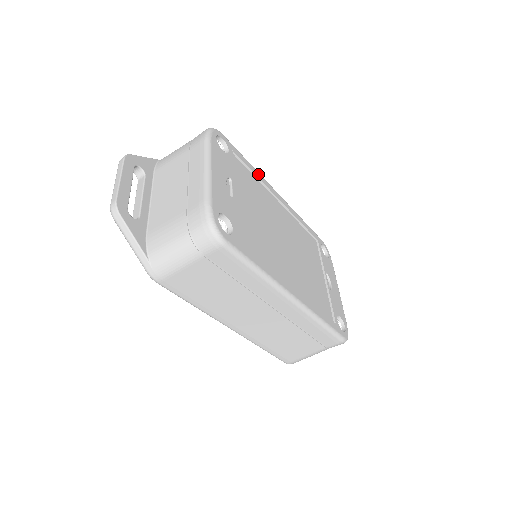
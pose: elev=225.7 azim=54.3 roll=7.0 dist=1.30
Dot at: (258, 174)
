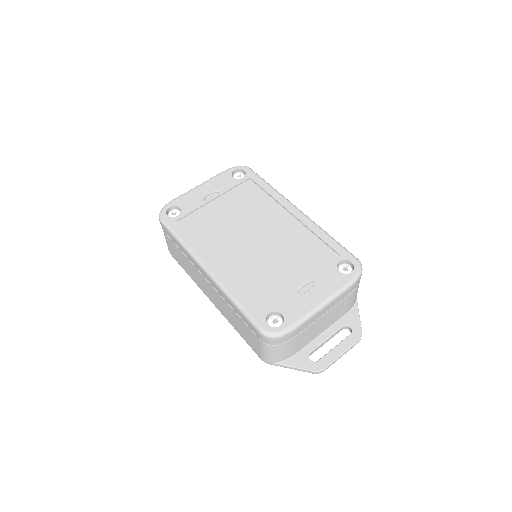
Dot at: (275, 193)
